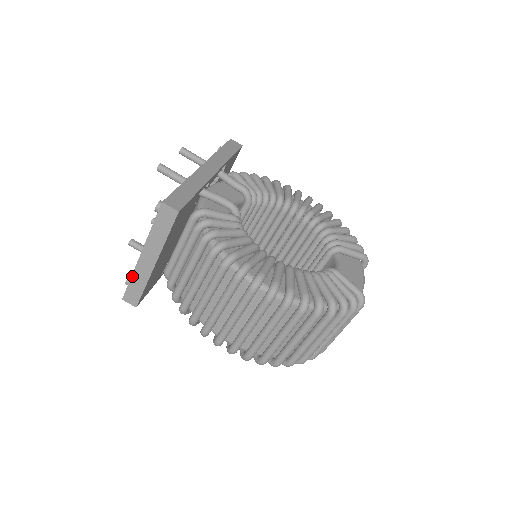
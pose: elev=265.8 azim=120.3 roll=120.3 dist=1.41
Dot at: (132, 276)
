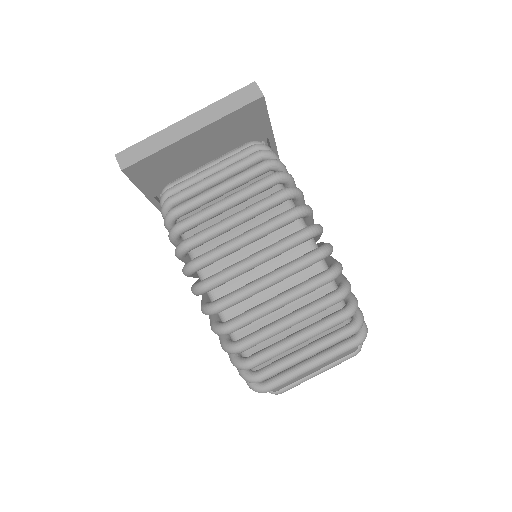
Dot at: (153, 135)
